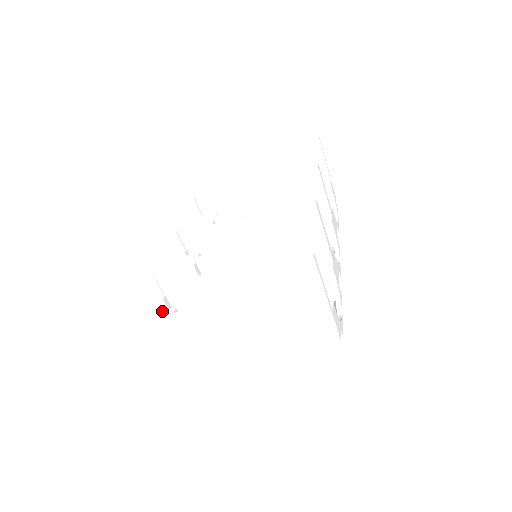
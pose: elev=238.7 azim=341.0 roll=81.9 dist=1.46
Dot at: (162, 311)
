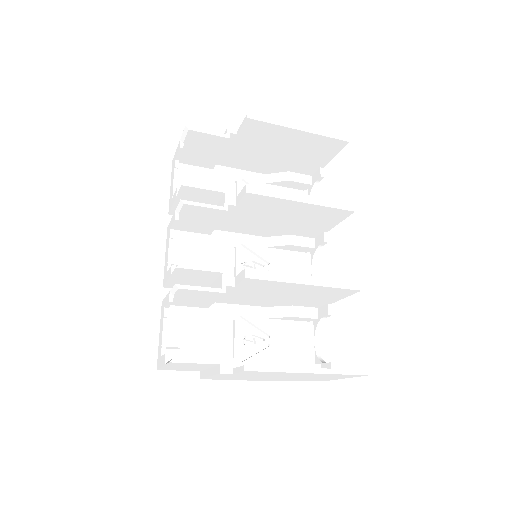
Dot at: (211, 362)
